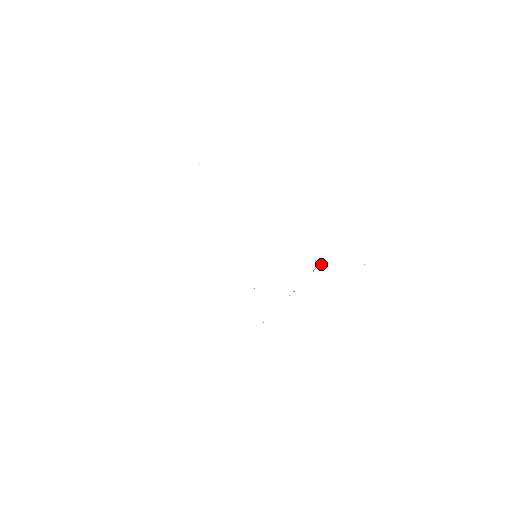
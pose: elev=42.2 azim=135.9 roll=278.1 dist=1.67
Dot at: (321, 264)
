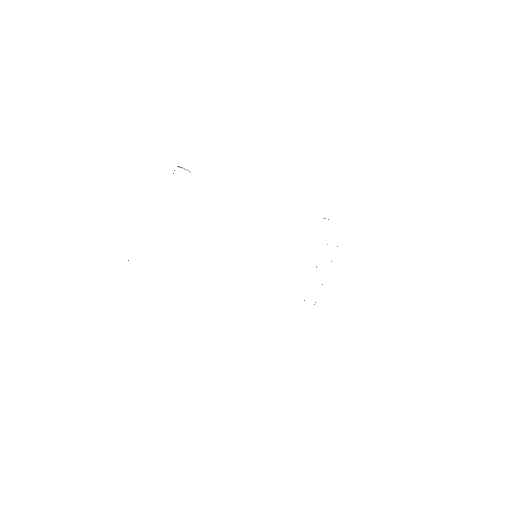
Dot at: occluded
